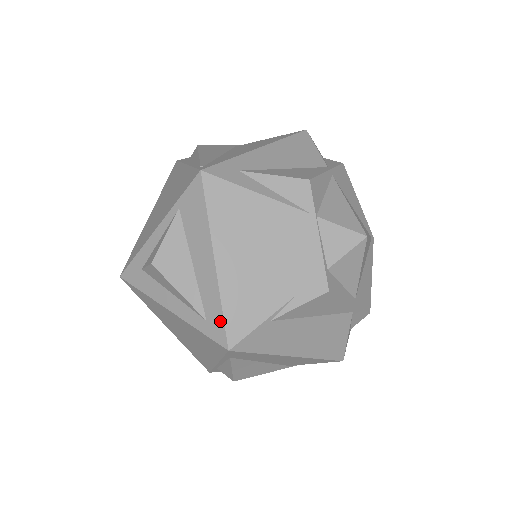
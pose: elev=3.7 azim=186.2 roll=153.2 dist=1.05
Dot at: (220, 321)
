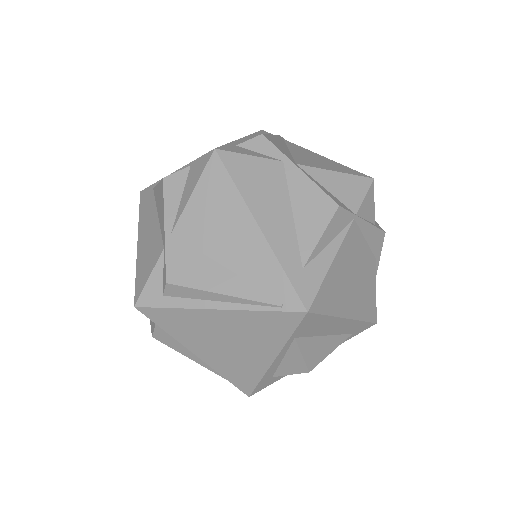
Dot at: (365, 325)
